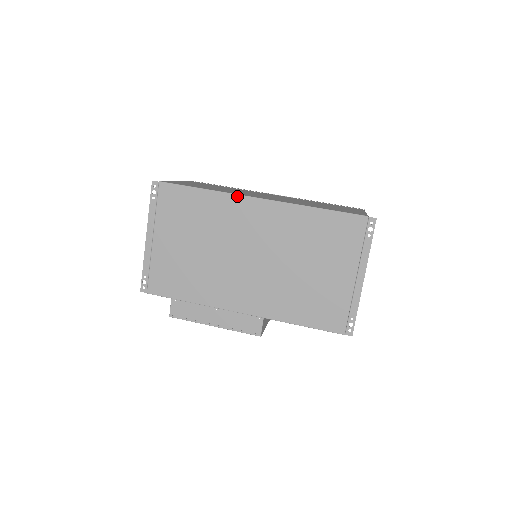
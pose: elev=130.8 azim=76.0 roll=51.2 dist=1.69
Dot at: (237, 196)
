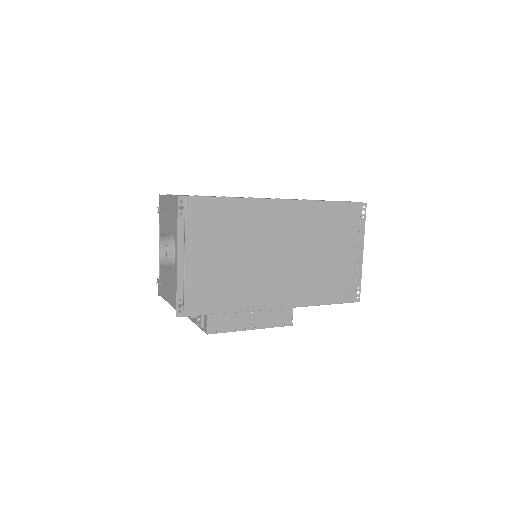
Dot at: (263, 200)
